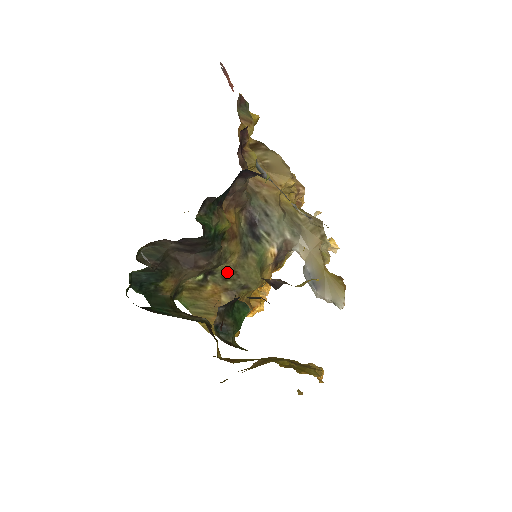
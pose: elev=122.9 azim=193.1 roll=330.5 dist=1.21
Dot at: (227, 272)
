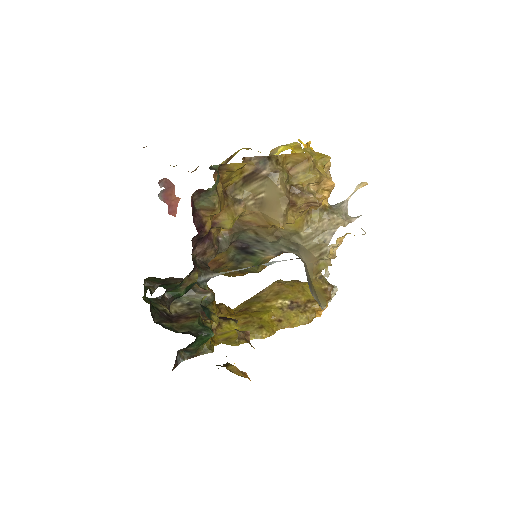
Dot at: occluded
